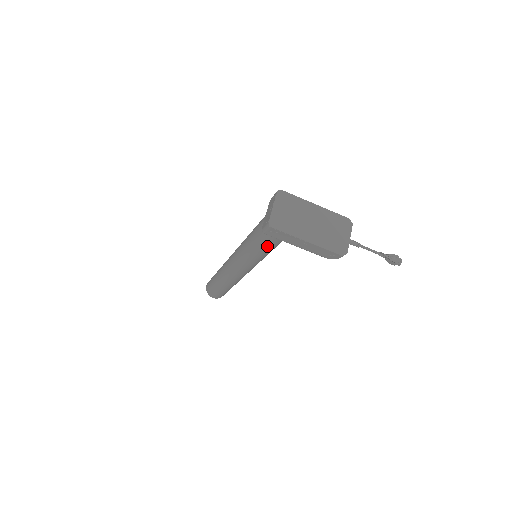
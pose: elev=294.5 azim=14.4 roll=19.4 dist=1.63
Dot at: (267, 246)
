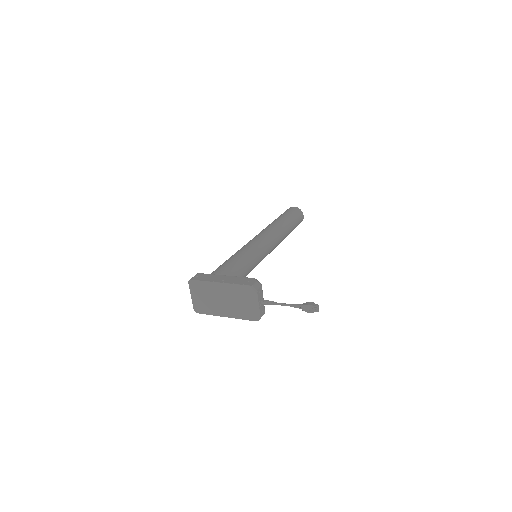
Dot at: occluded
